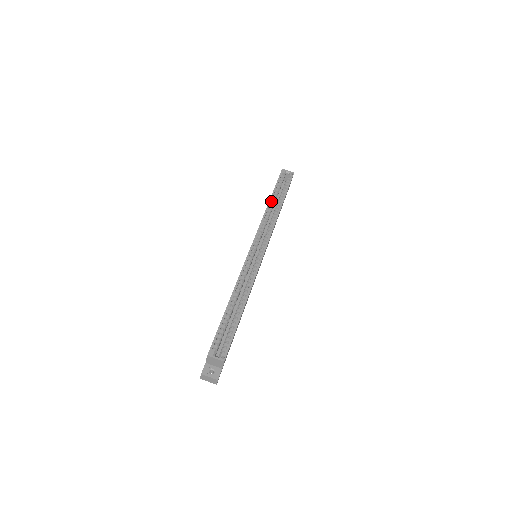
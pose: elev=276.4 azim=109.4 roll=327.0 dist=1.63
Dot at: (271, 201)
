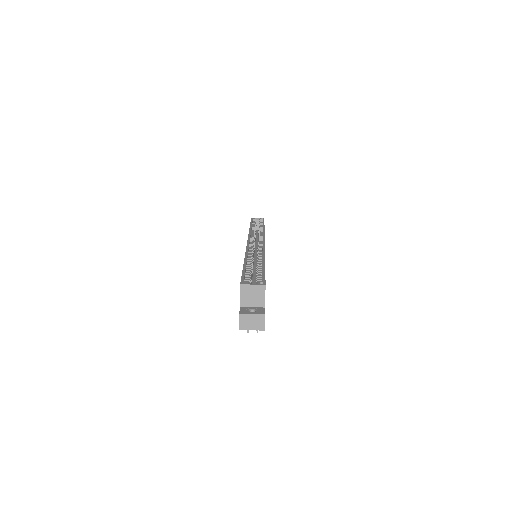
Dot at: (252, 228)
